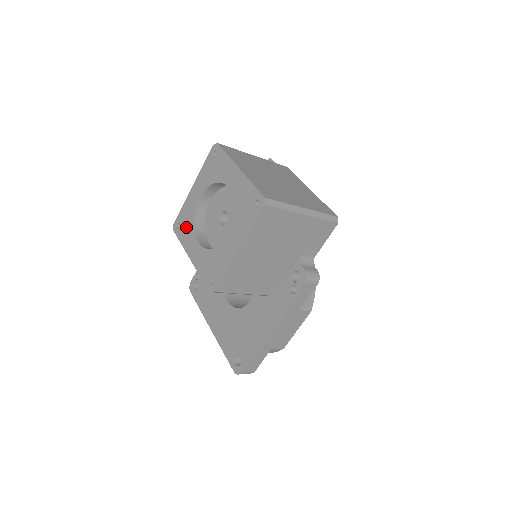
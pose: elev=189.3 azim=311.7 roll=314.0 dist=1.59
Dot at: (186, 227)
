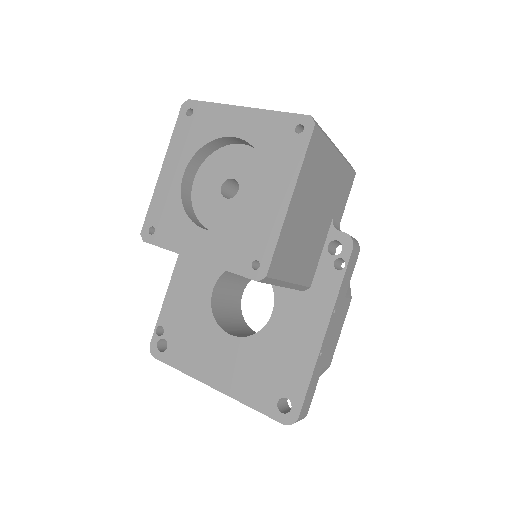
Dot at: (170, 223)
